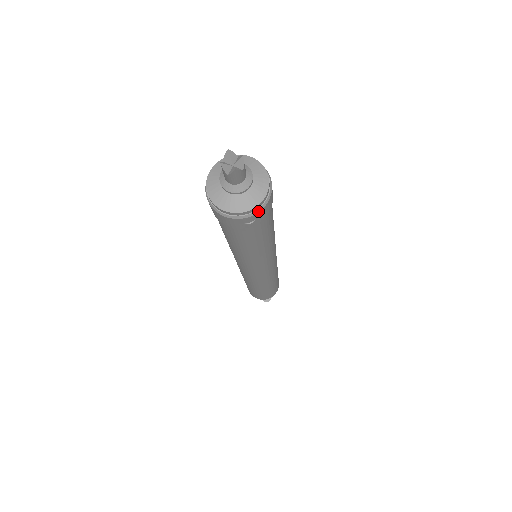
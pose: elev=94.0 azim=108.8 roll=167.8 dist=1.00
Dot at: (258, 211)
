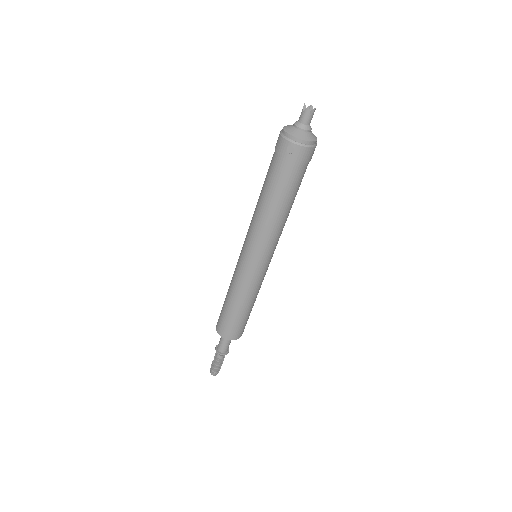
Dot at: (299, 144)
